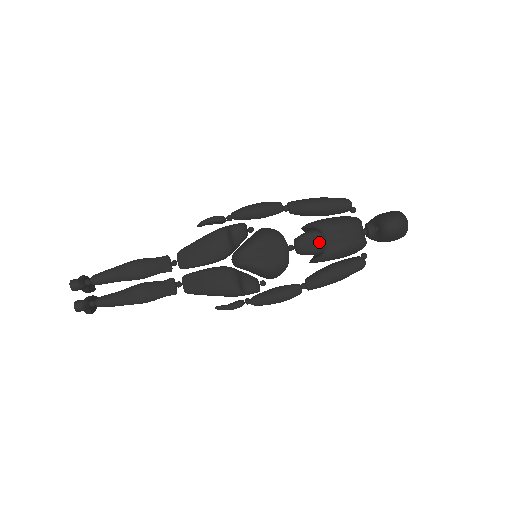
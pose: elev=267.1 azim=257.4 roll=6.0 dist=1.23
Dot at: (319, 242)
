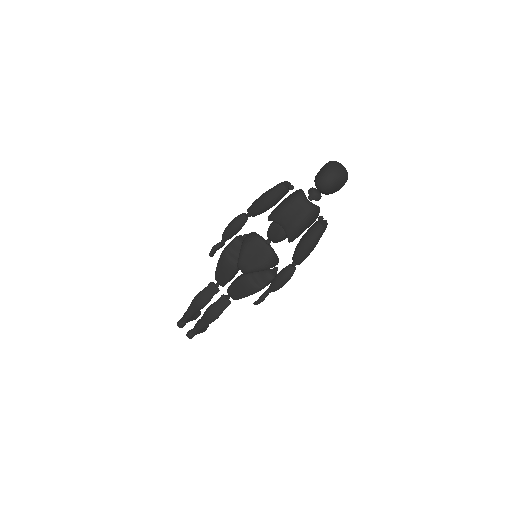
Dot at: (279, 231)
